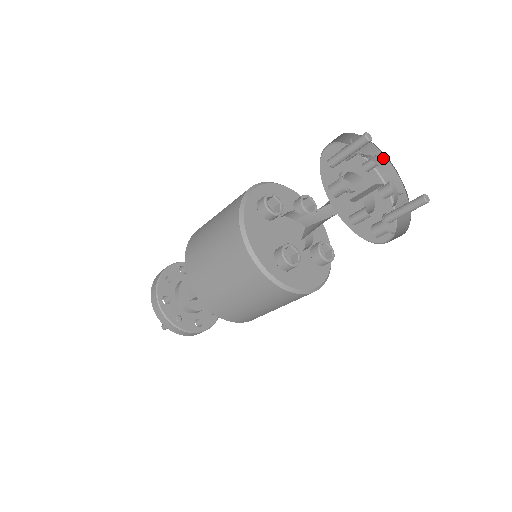
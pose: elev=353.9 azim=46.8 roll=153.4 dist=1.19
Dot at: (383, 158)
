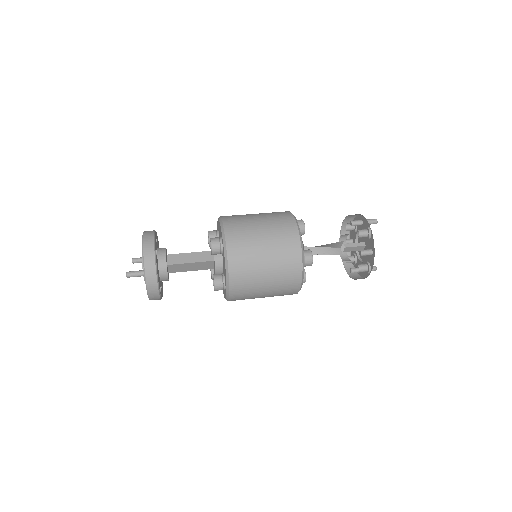
Dot at: occluded
